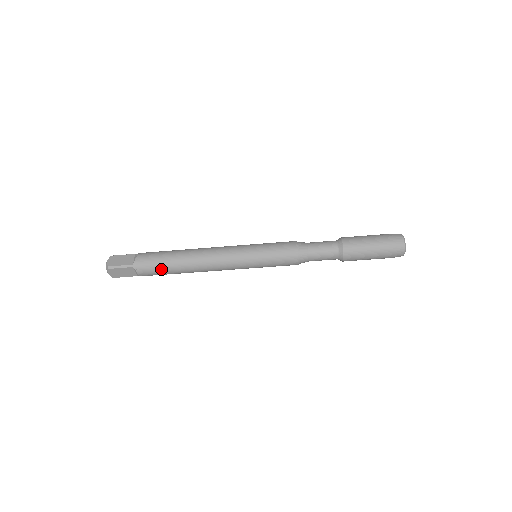
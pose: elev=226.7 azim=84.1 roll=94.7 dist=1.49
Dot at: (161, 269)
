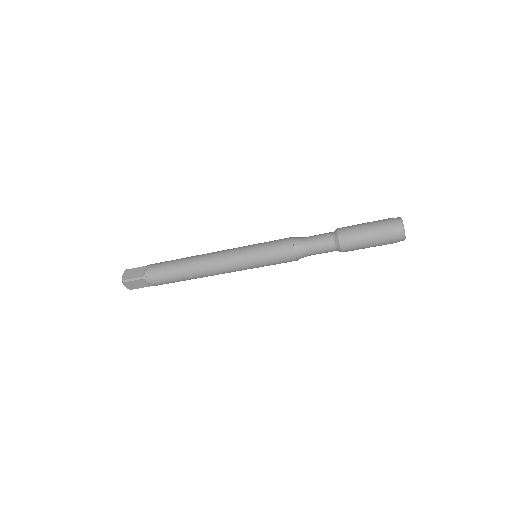
Dot at: (169, 278)
